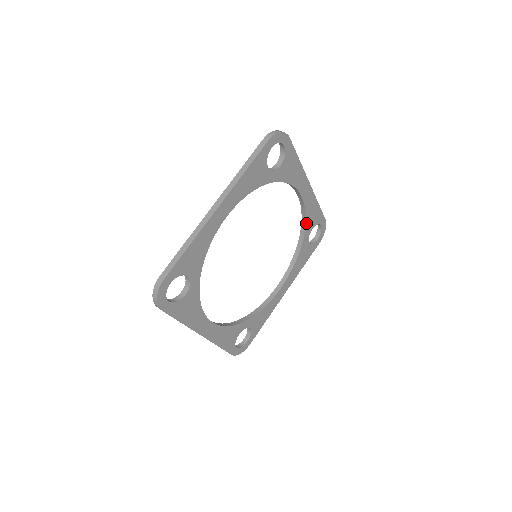
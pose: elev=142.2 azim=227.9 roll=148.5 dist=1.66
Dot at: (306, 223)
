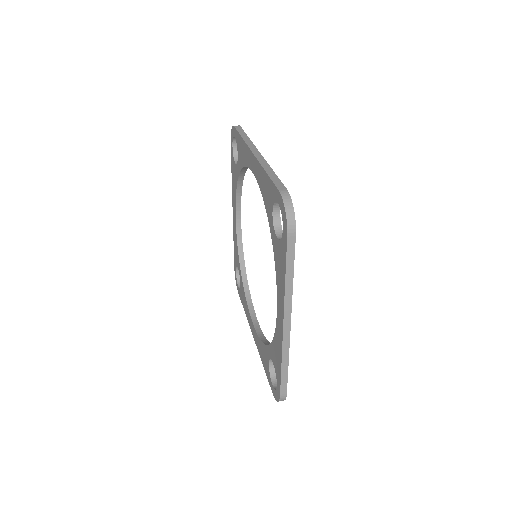
Dot at: occluded
